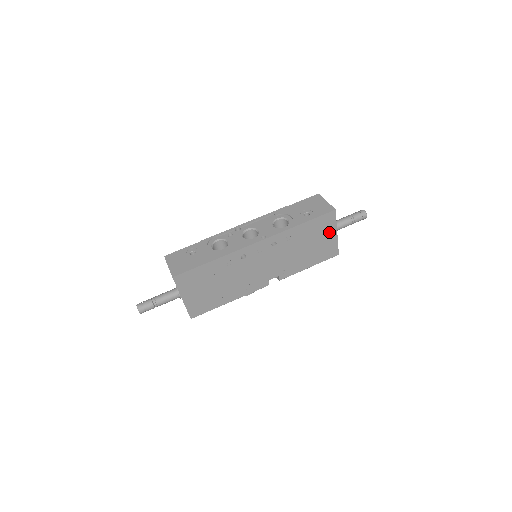
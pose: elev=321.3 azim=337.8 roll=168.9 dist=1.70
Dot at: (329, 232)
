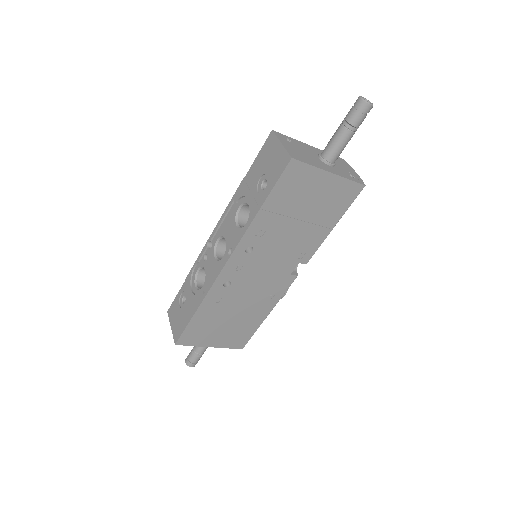
Dot at: (315, 182)
